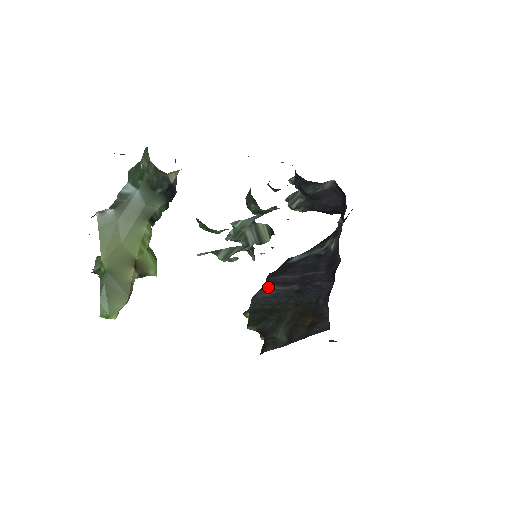
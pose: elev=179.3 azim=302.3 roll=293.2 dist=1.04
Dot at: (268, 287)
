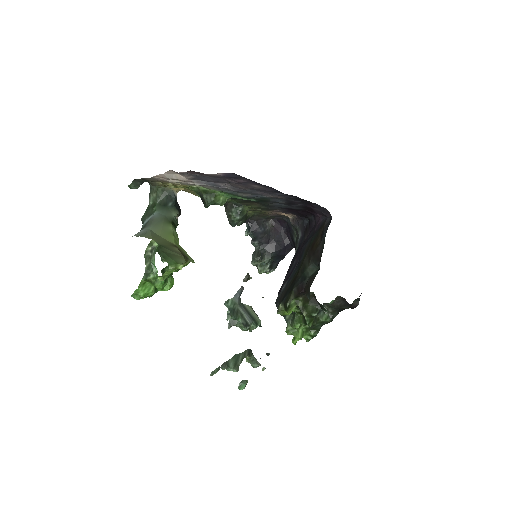
Dot at: occluded
